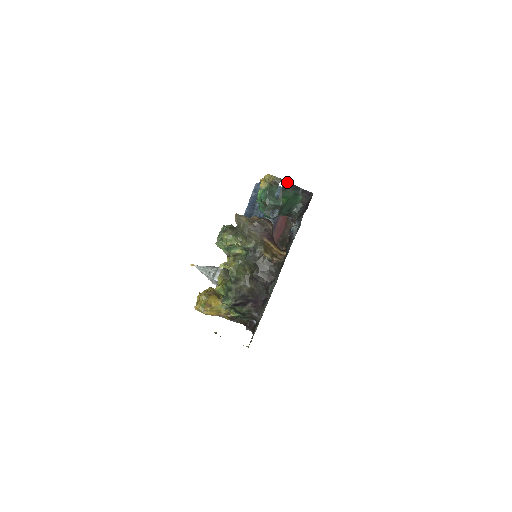
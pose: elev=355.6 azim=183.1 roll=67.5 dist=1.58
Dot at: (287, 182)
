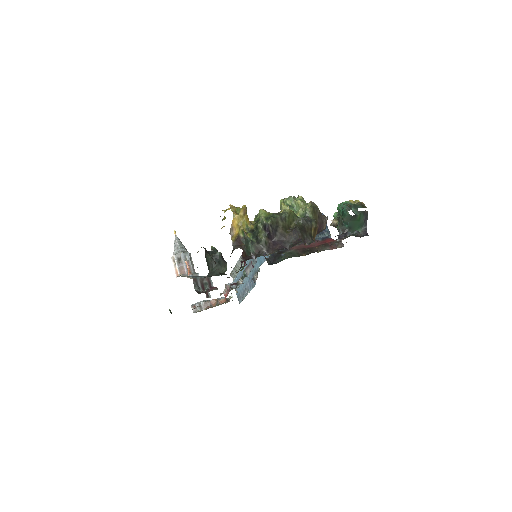
Dot at: occluded
